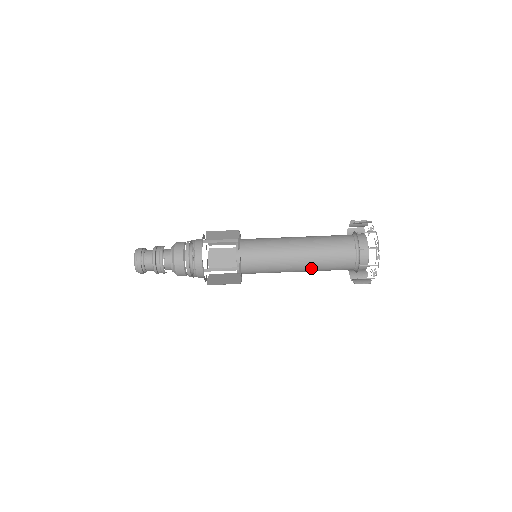
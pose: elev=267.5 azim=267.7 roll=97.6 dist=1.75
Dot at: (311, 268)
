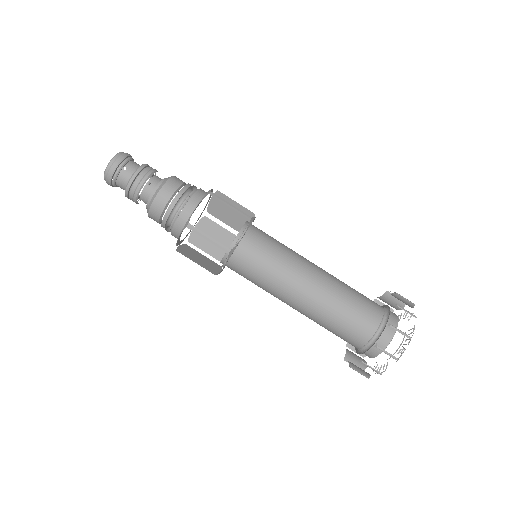
Dot at: (313, 312)
